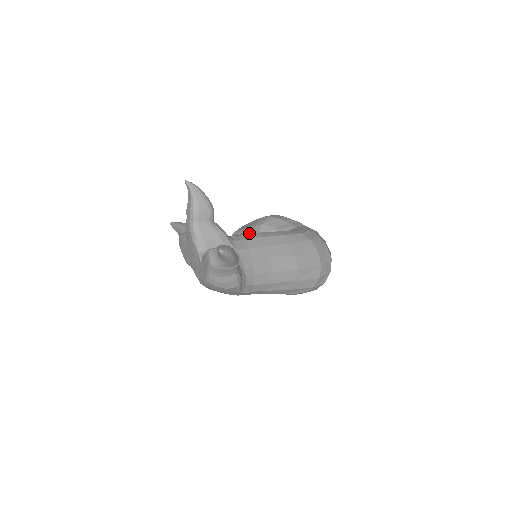
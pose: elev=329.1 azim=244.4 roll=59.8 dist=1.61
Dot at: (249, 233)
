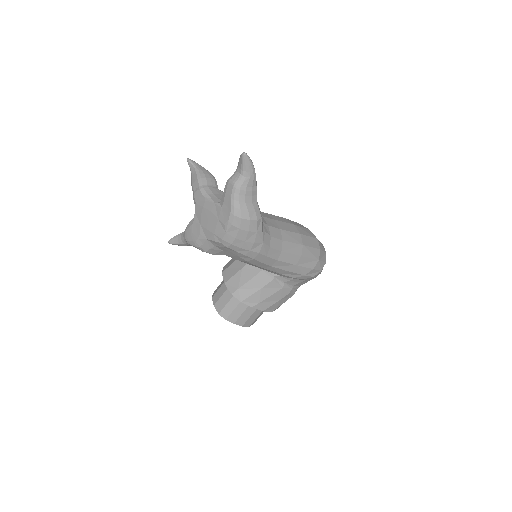
Dot at: occluded
